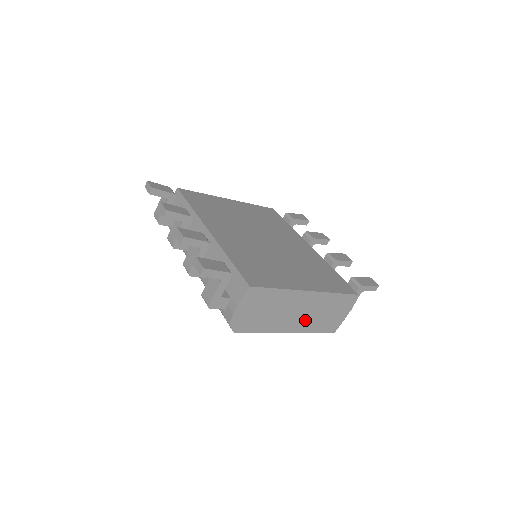
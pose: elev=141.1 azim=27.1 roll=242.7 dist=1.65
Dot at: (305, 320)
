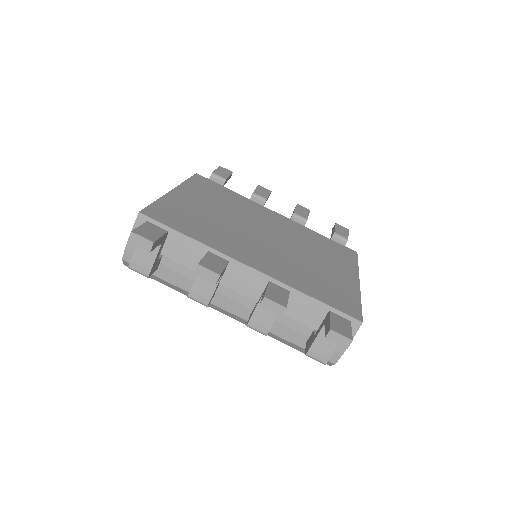
Dot at: occluded
